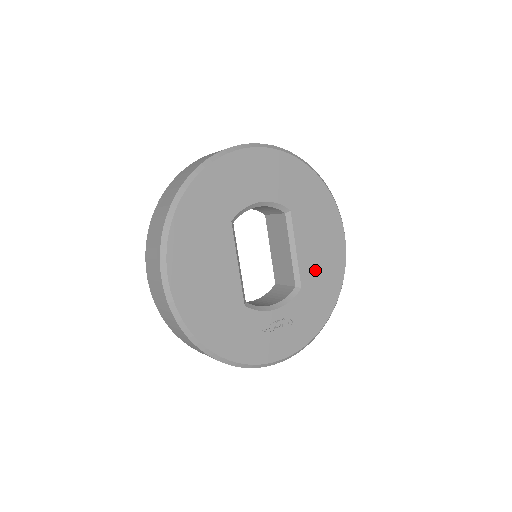
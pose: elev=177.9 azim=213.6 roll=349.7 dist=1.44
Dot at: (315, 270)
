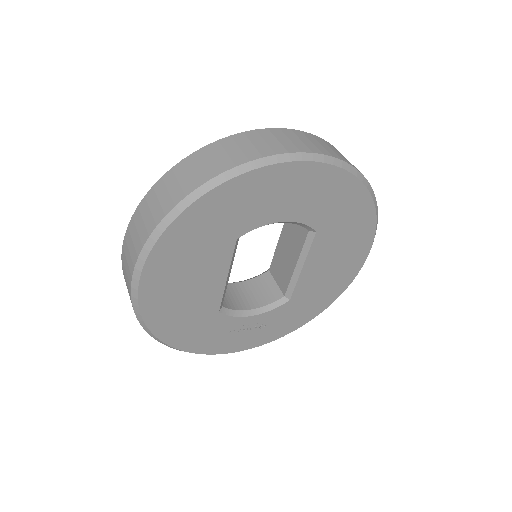
Dot at: (314, 286)
